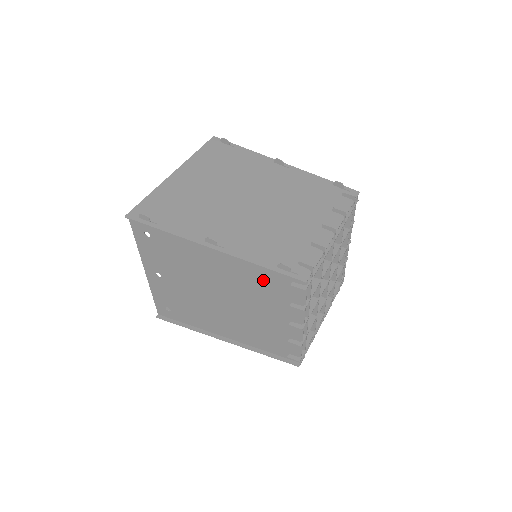
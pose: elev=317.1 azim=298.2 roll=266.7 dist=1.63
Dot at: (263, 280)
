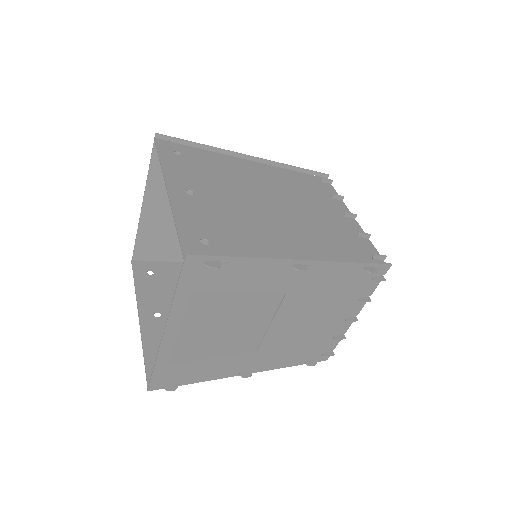
Dot at: (300, 183)
